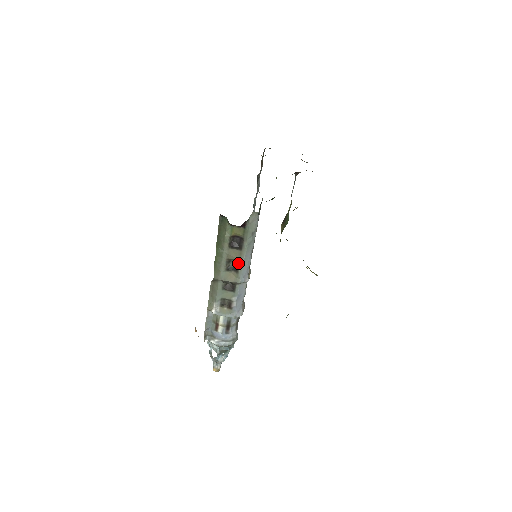
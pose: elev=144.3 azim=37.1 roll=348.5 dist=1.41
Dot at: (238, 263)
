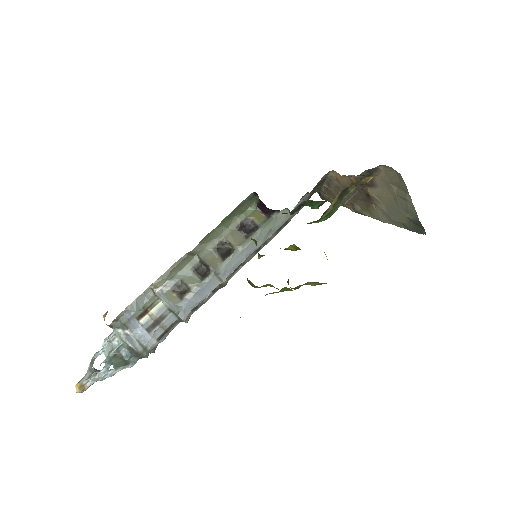
Dot at: (232, 250)
